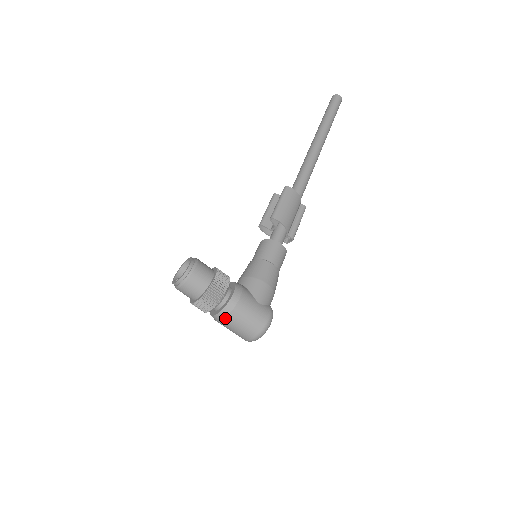
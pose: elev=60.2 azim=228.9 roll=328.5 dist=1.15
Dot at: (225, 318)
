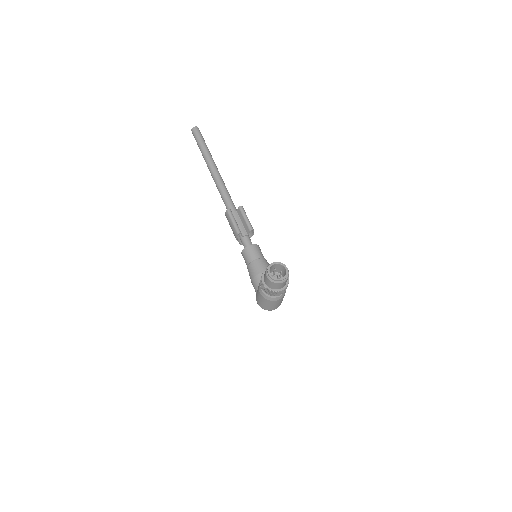
Dot at: (282, 298)
